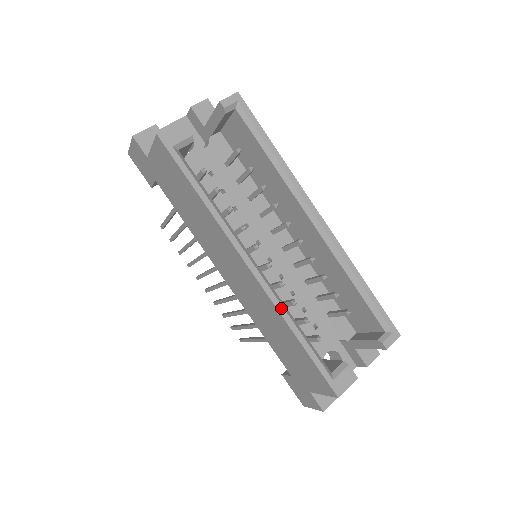
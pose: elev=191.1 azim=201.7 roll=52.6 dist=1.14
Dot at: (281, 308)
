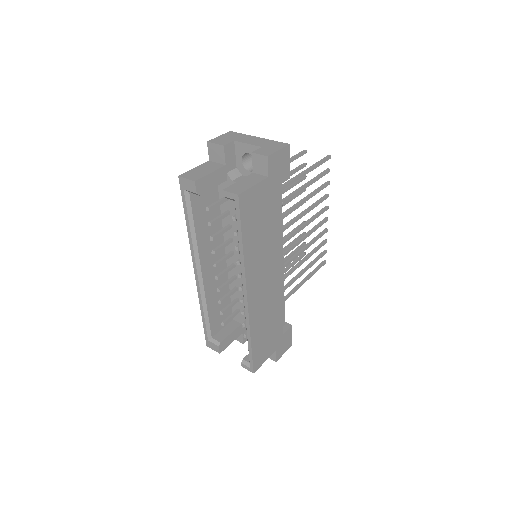
Dot at: (200, 298)
